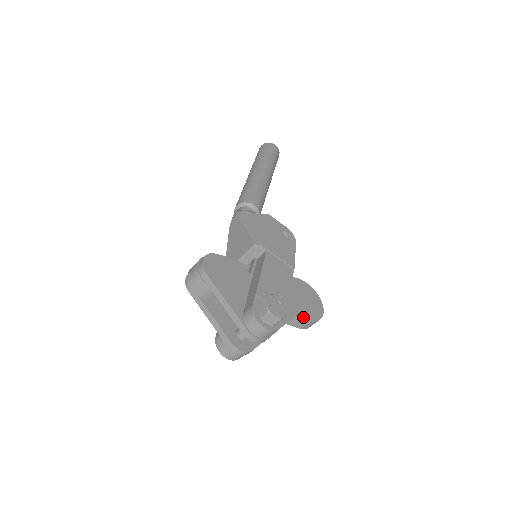
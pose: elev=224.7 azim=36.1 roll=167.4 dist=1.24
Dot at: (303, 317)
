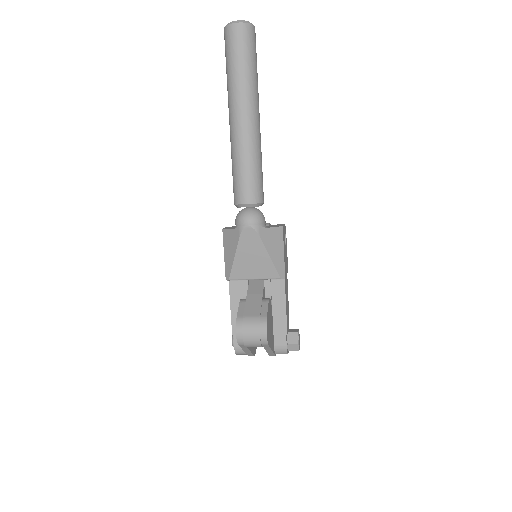
Dot at: occluded
